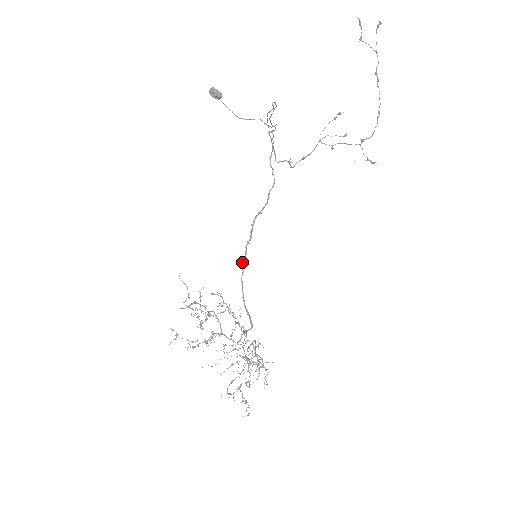
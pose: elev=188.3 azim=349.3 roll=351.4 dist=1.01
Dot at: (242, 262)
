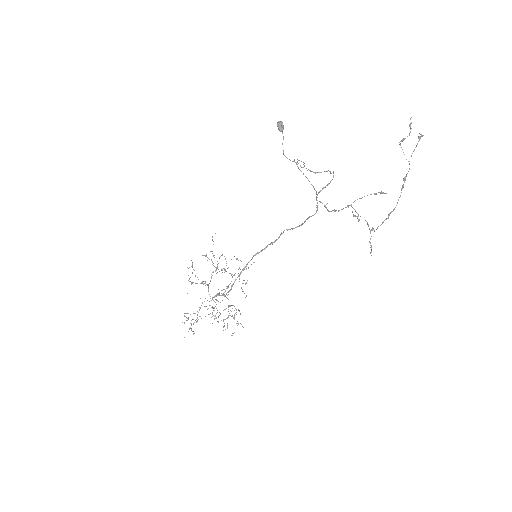
Dot at: (256, 253)
